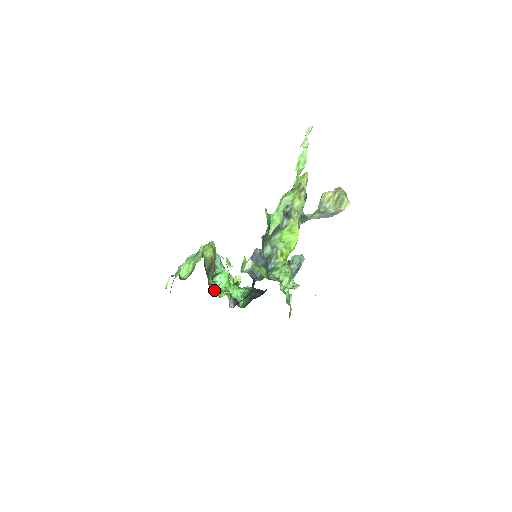
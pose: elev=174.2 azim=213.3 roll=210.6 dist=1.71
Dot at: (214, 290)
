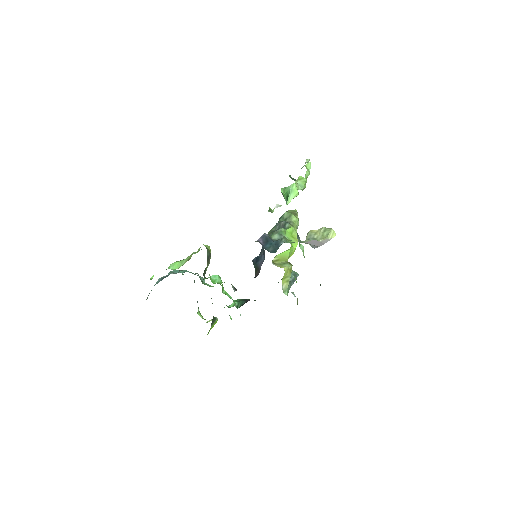
Dot at: occluded
